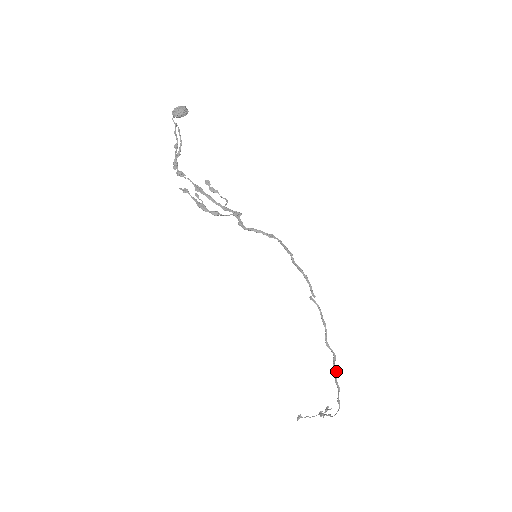
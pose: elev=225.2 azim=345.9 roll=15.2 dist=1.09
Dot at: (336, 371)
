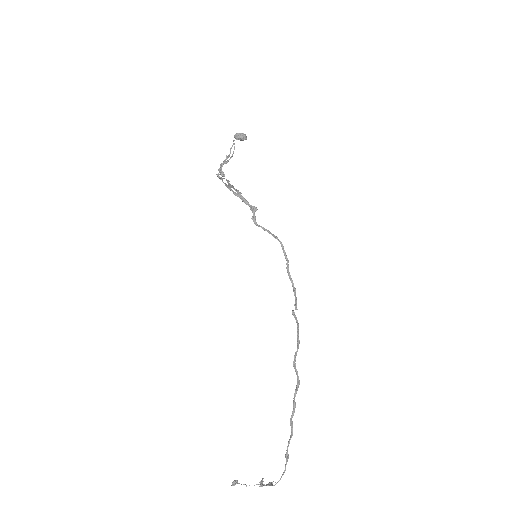
Dot at: (295, 403)
